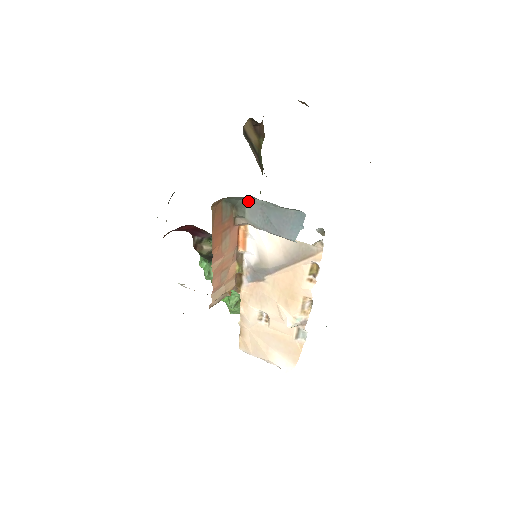
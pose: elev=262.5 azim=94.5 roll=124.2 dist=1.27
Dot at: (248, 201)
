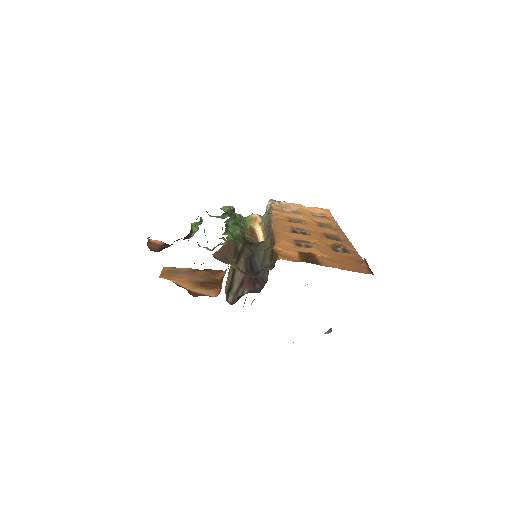
Dot at: occluded
